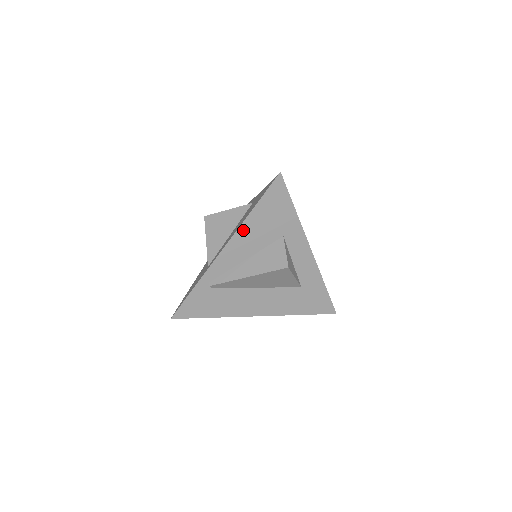
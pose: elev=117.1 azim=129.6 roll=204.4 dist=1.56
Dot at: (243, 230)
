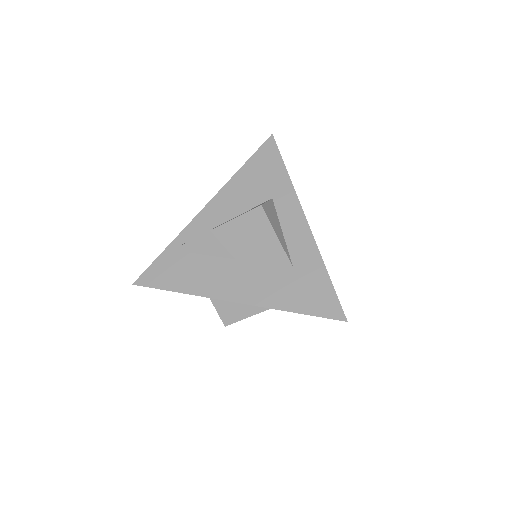
Dot at: (229, 188)
